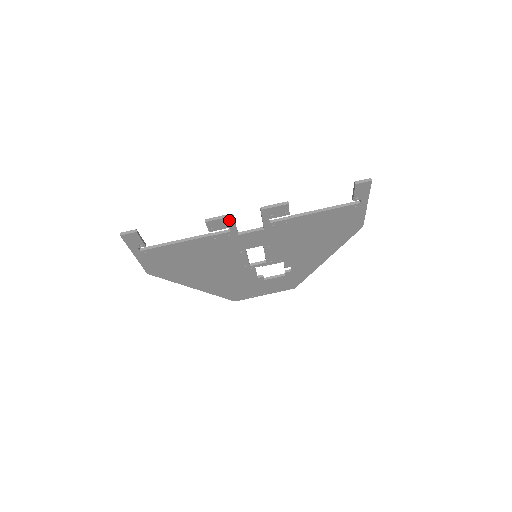
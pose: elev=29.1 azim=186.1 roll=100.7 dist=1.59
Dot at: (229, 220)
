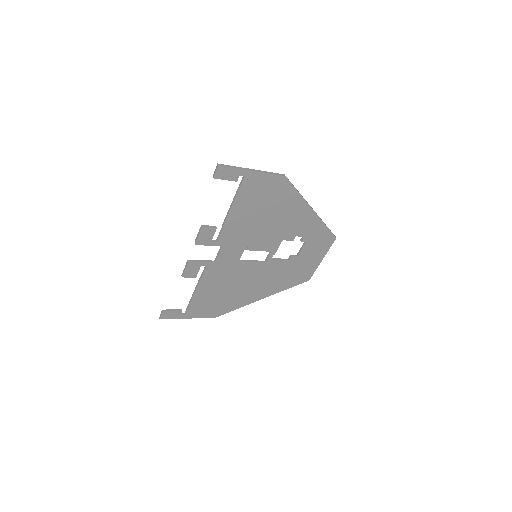
Dot at: (192, 264)
